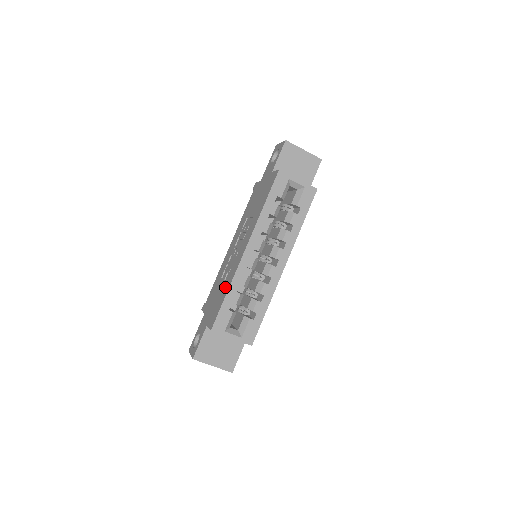
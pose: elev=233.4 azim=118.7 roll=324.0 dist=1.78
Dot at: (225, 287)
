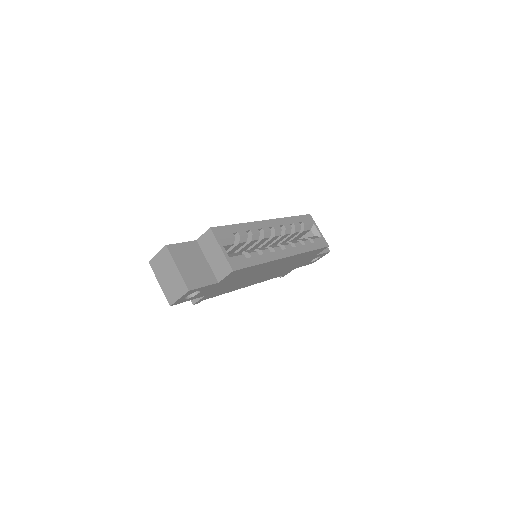
Dot at: occluded
